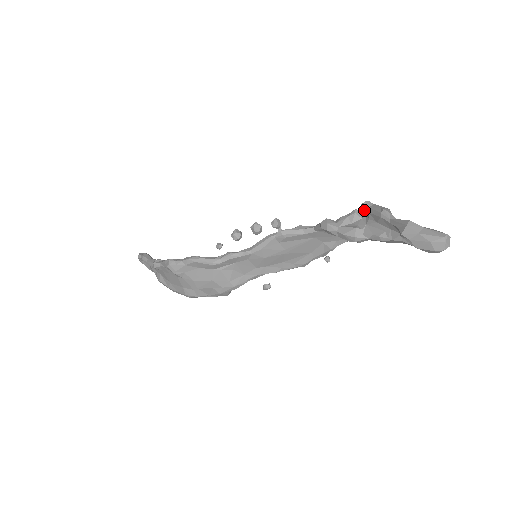
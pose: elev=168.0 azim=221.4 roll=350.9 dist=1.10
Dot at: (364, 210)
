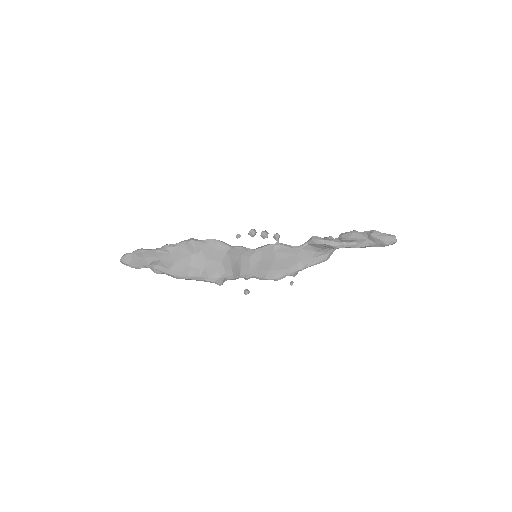
Dot at: occluded
